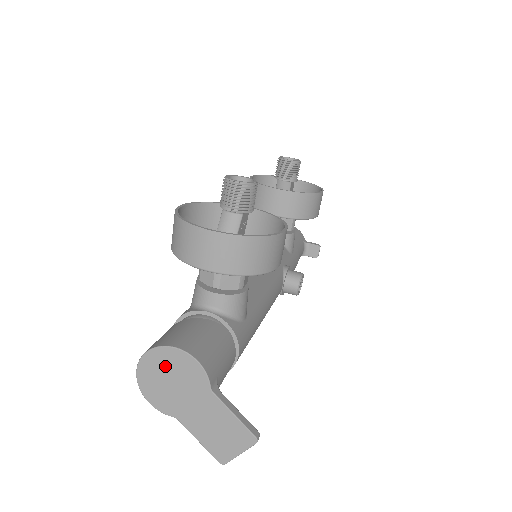
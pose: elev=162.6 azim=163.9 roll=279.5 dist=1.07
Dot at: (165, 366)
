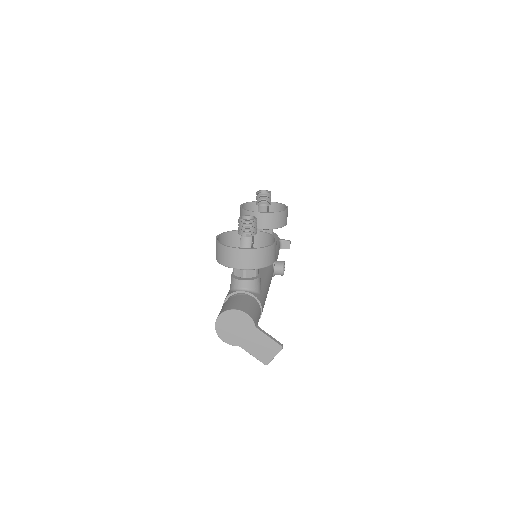
Dot at: (230, 320)
